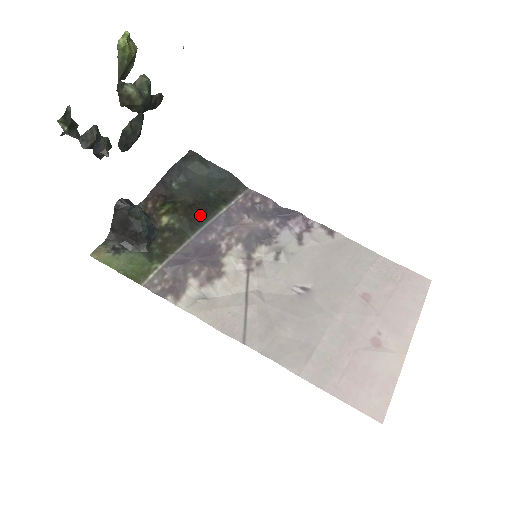
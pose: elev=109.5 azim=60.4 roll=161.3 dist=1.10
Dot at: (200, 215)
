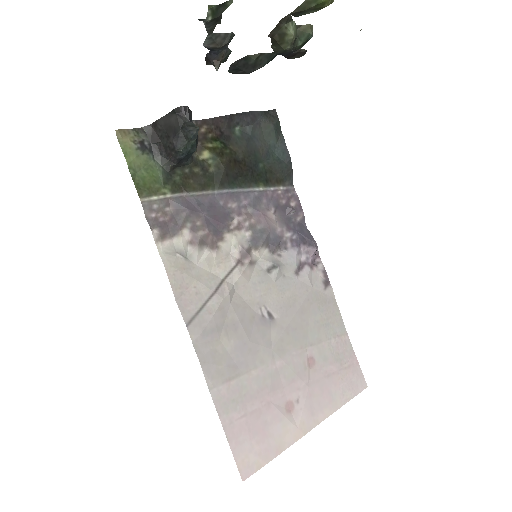
Dot at: (238, 176)
